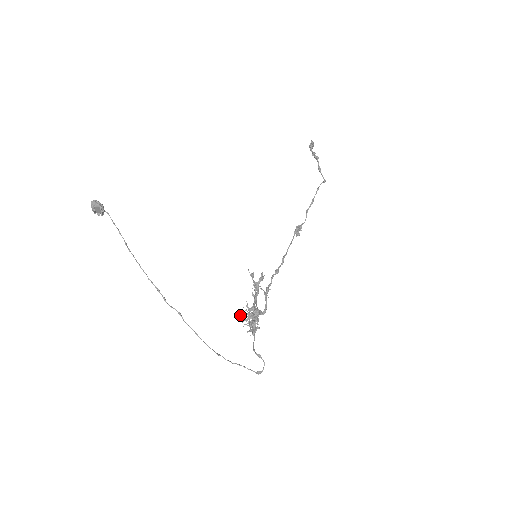
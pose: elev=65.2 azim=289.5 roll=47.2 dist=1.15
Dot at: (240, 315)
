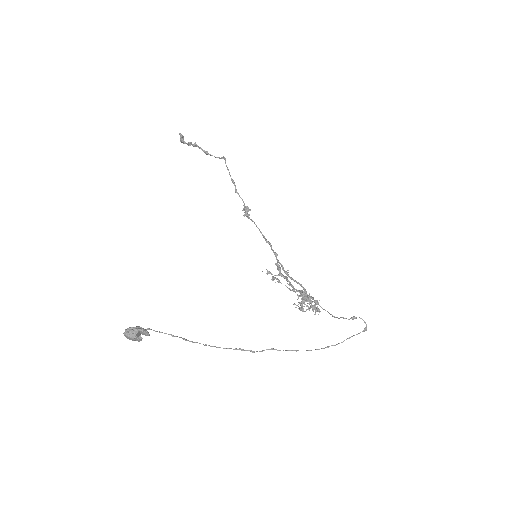
Dot at: occluded
